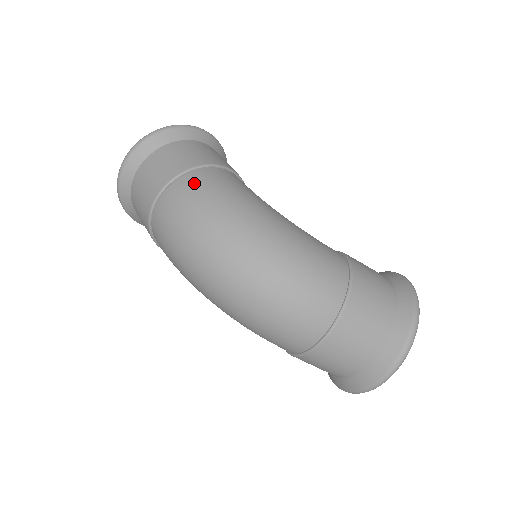
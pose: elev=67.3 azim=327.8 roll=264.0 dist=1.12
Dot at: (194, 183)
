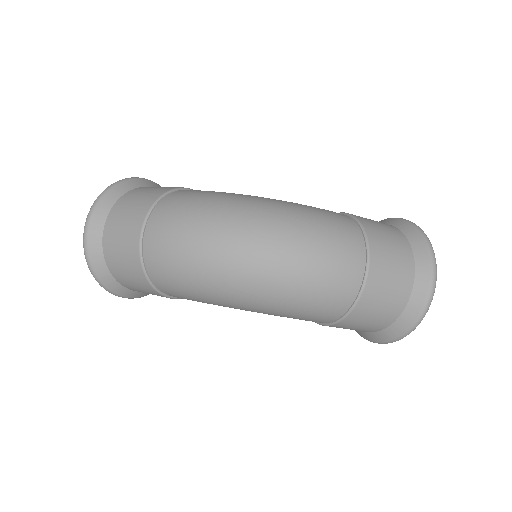
Dot at: (175, 200)
